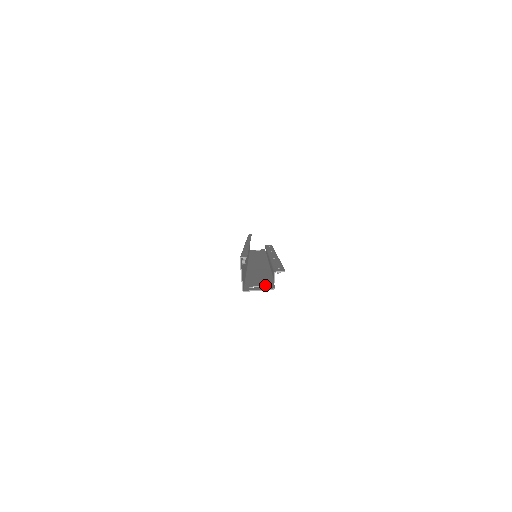
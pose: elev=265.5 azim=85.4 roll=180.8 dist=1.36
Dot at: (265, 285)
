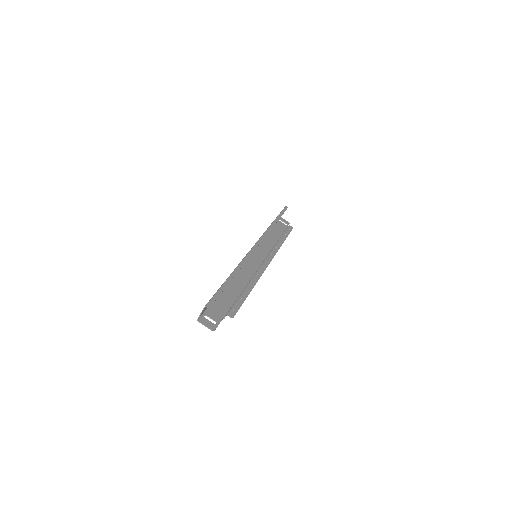
Dot at: (214, 320)
